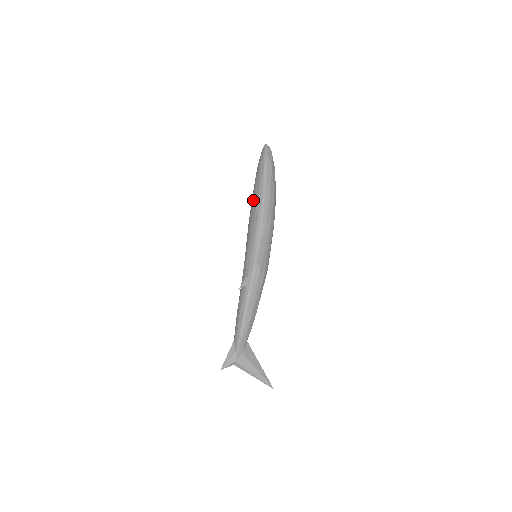
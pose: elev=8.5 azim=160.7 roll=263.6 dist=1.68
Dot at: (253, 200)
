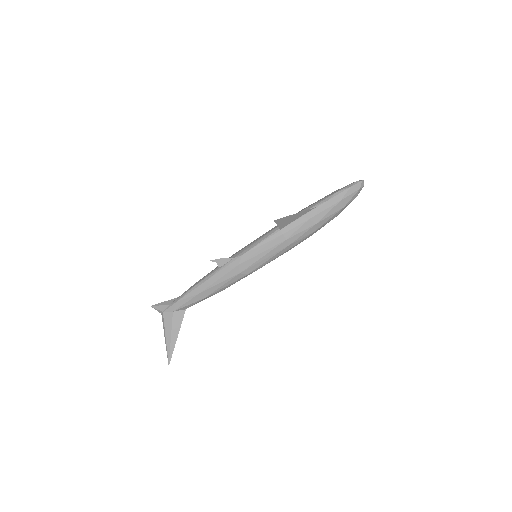
Dot at: (299, 211)
